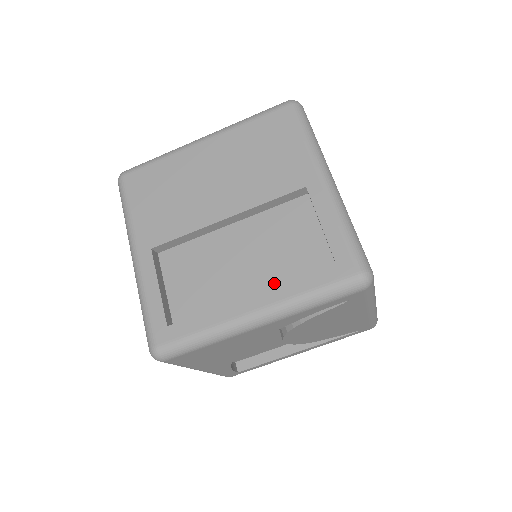
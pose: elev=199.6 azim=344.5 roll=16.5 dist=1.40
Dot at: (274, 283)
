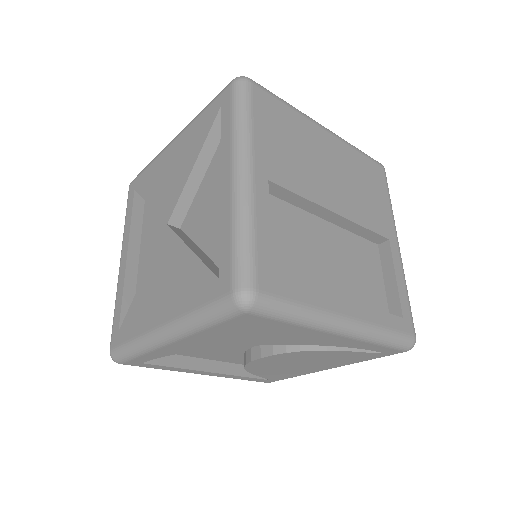
Dot at: occluded
